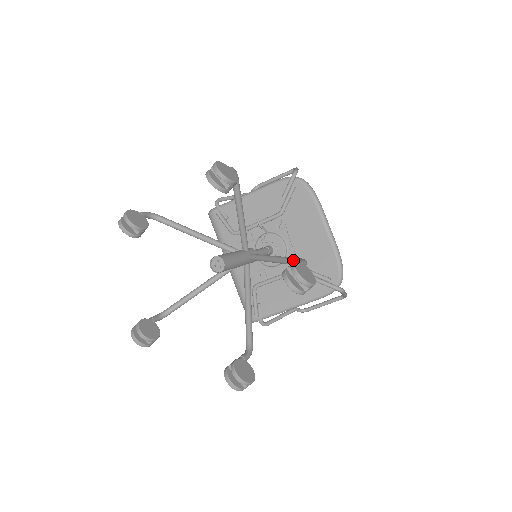
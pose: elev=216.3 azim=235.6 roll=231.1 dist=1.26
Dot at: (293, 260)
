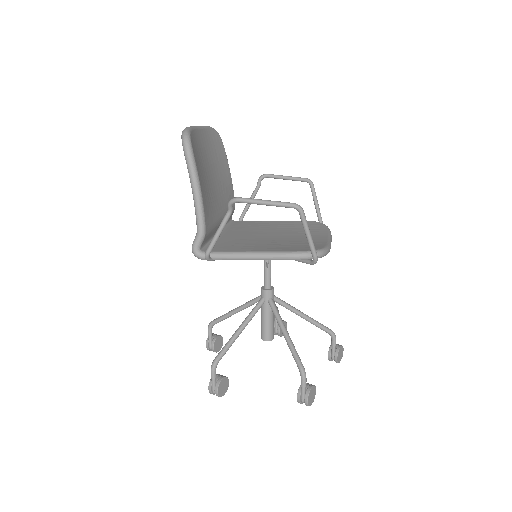
Dot at: occluded
